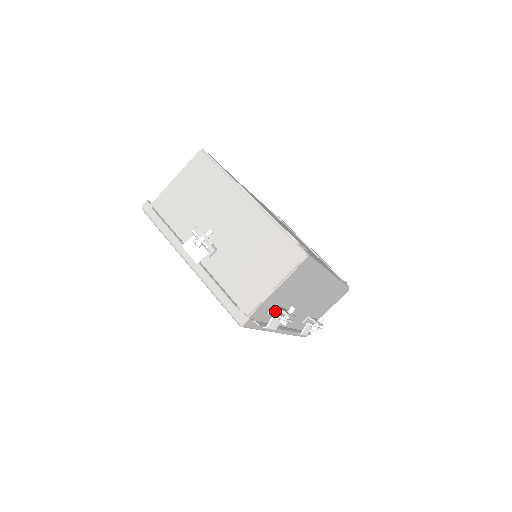
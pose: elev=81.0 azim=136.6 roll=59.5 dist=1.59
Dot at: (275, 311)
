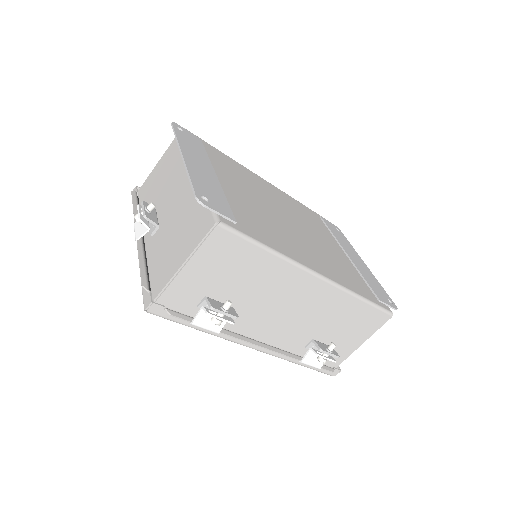
Dot at: occluded
